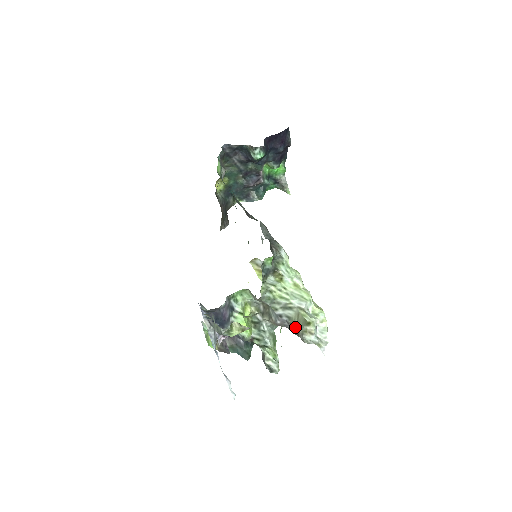
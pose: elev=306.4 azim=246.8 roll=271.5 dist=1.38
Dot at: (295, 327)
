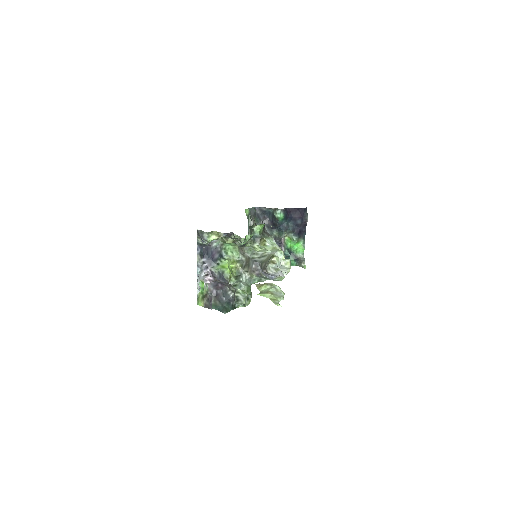
Dot at: (264, 264)
